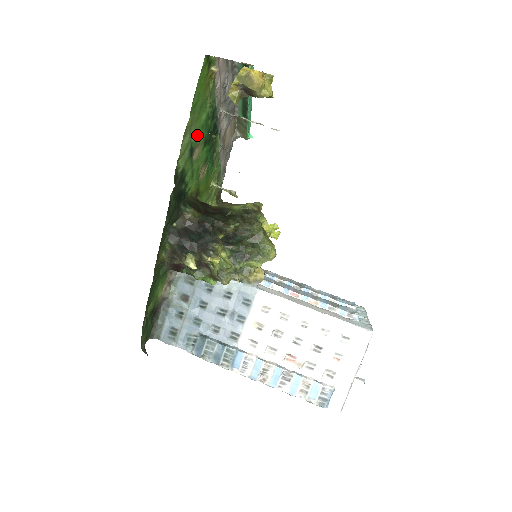
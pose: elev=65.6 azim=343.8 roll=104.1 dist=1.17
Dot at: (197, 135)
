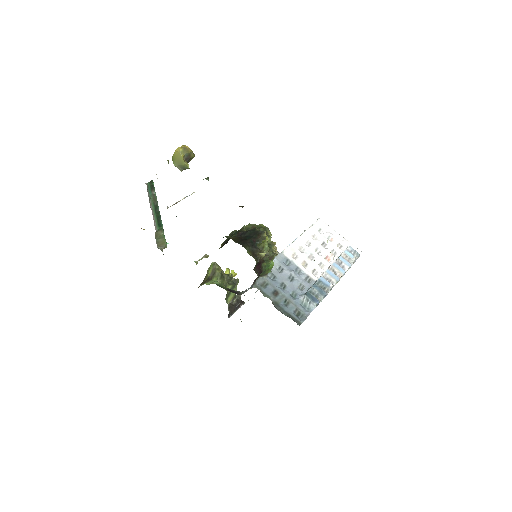
Dot at: occluded
